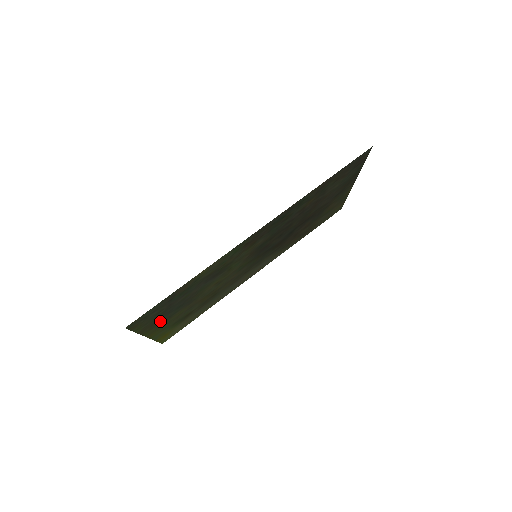
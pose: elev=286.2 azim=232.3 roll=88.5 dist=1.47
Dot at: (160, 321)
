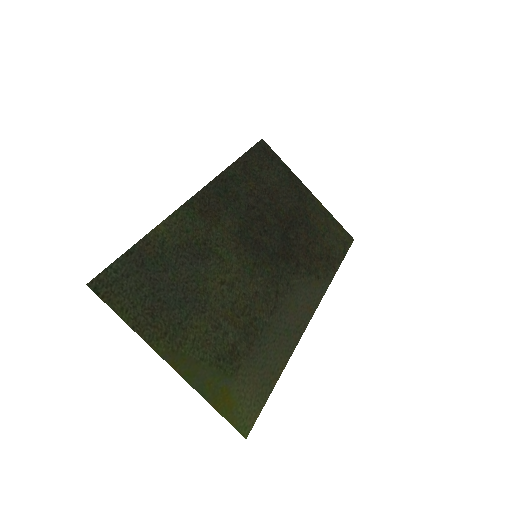
Dot at: (166, 324)
